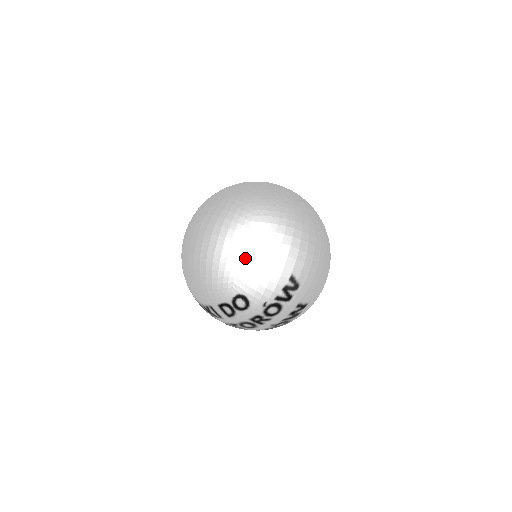
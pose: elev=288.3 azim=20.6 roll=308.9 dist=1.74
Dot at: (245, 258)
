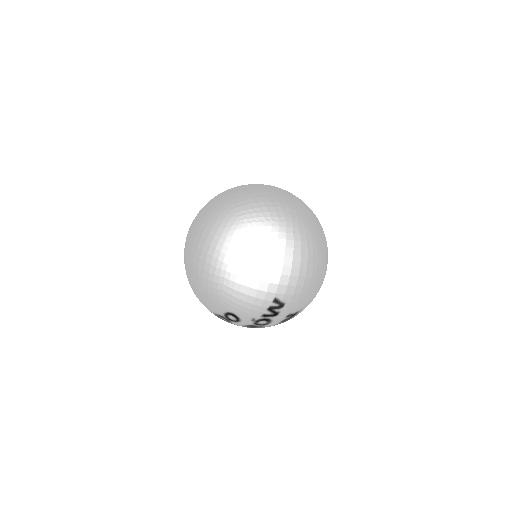
Dot at: (229, 286)
